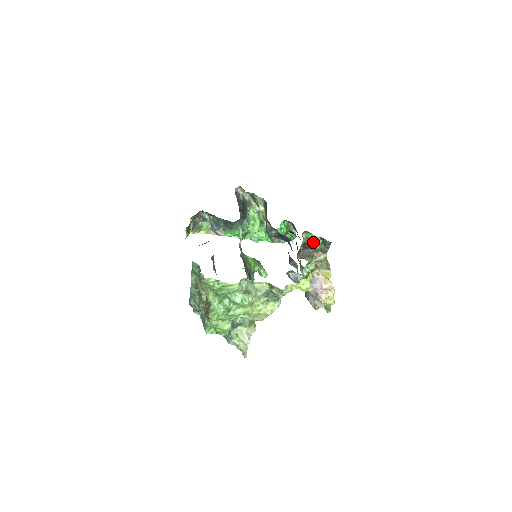
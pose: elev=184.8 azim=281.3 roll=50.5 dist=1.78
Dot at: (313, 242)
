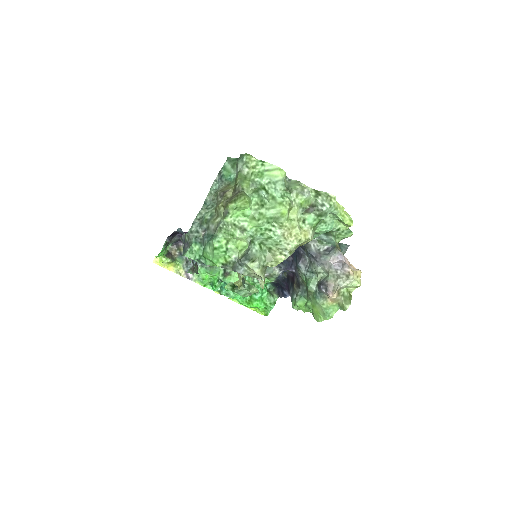
Dot at: occluded
